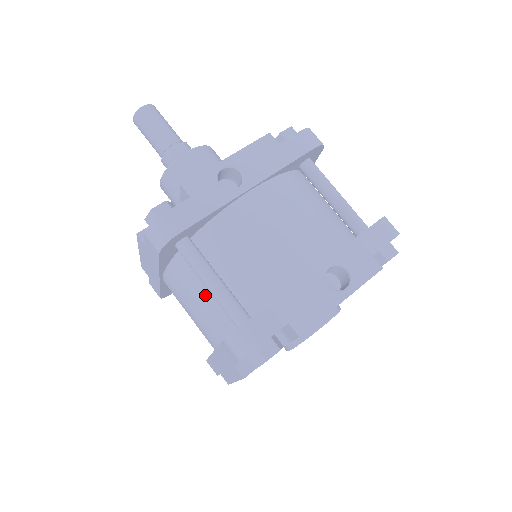
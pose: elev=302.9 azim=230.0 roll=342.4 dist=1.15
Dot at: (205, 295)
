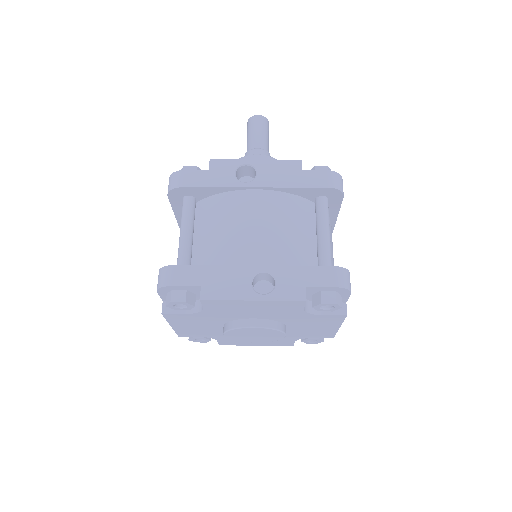
Dot at: occluded
